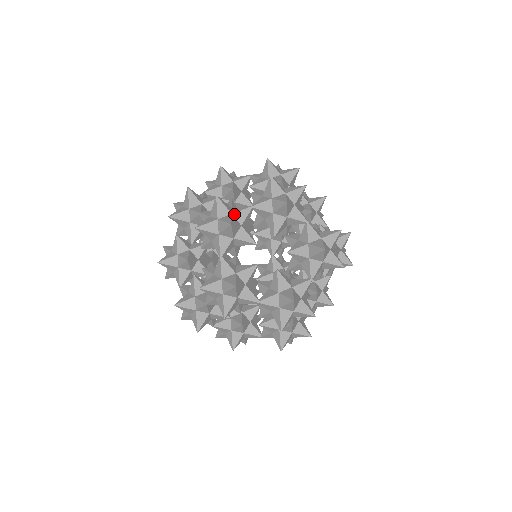
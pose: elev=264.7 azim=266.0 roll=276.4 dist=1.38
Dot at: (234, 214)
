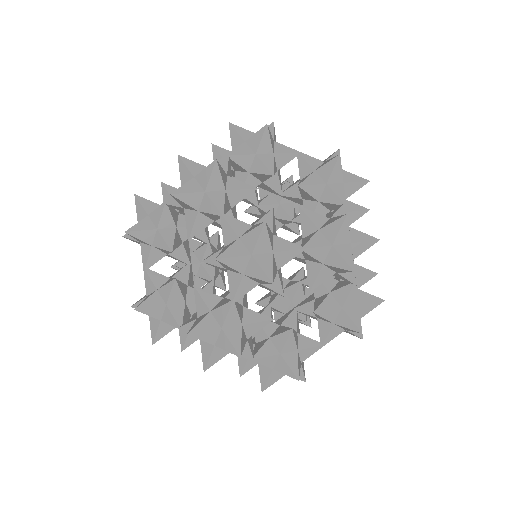
Dot at: (276, 253)
